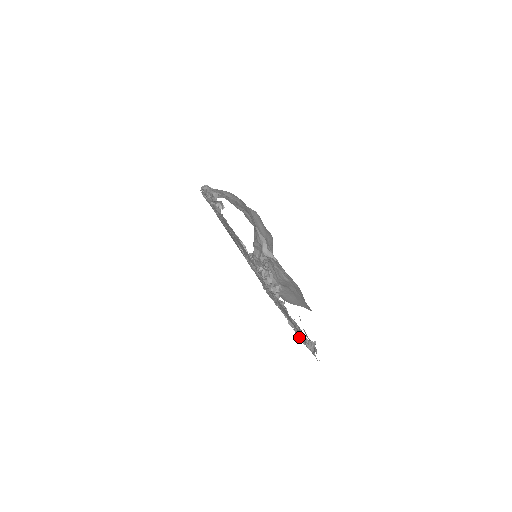
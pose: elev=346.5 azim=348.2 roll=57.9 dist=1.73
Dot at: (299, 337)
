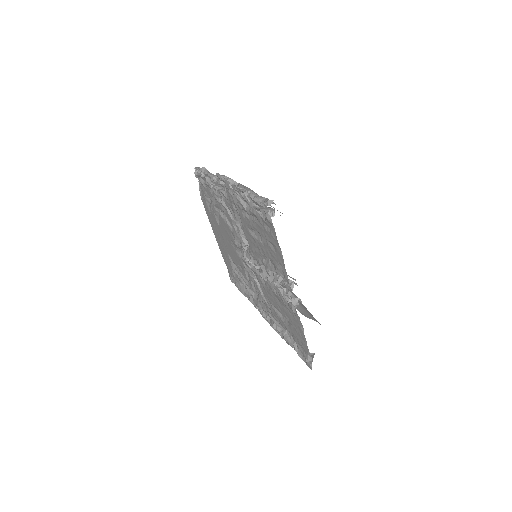
Dot at: (289, 344)
